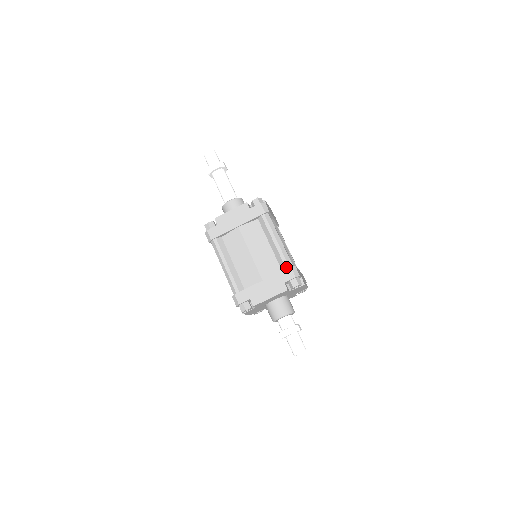
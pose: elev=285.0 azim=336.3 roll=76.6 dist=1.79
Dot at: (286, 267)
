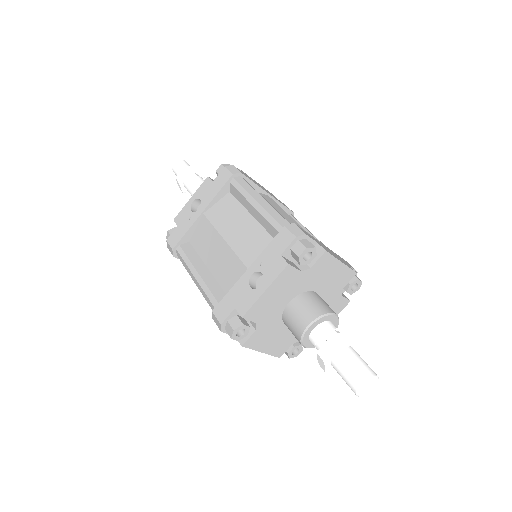
Dot at: occluded
